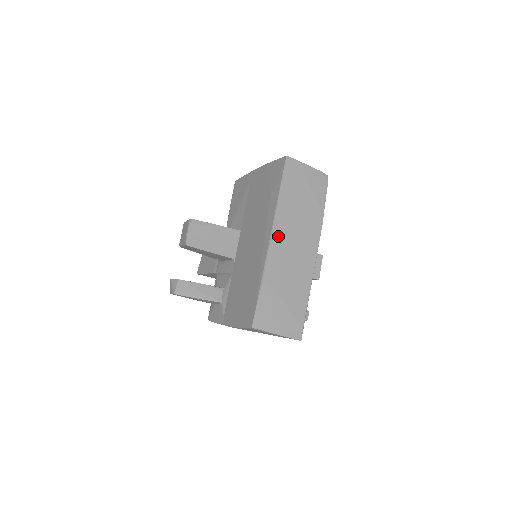
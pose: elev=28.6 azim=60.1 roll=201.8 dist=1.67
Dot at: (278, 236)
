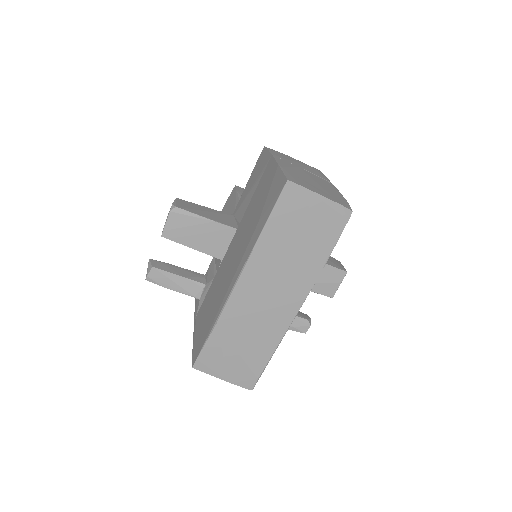
Dot at: (248, 281)
